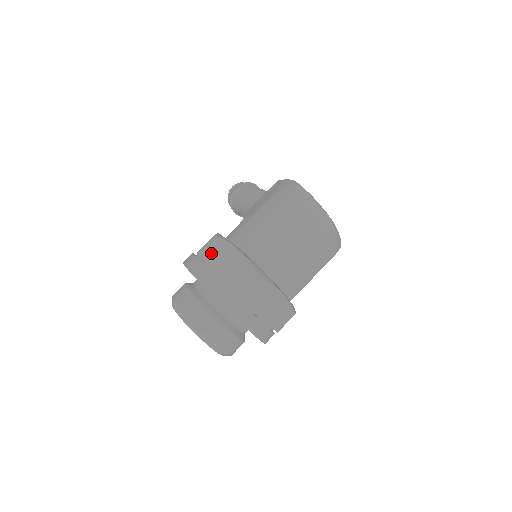
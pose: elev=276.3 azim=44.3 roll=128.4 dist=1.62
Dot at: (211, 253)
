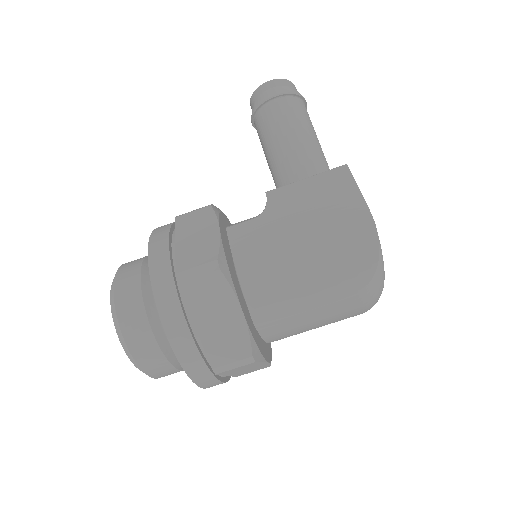
Dot at: (198, 290)
